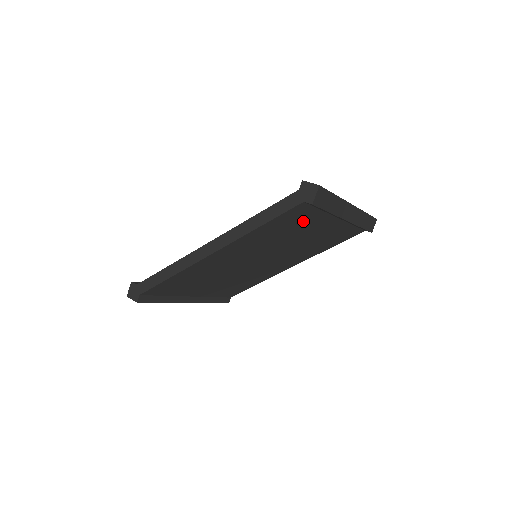
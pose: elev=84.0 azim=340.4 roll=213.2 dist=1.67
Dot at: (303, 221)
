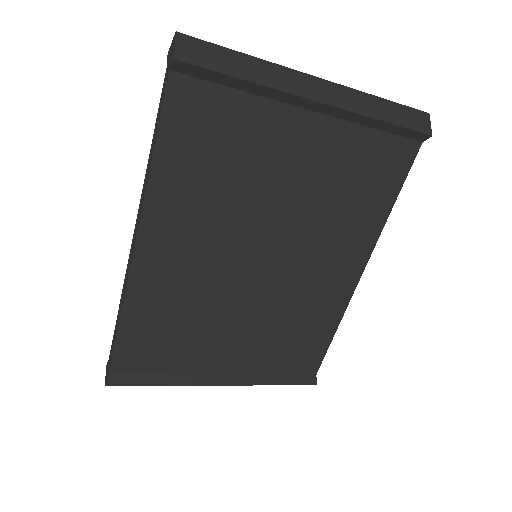
Dot at: (234, 130)
